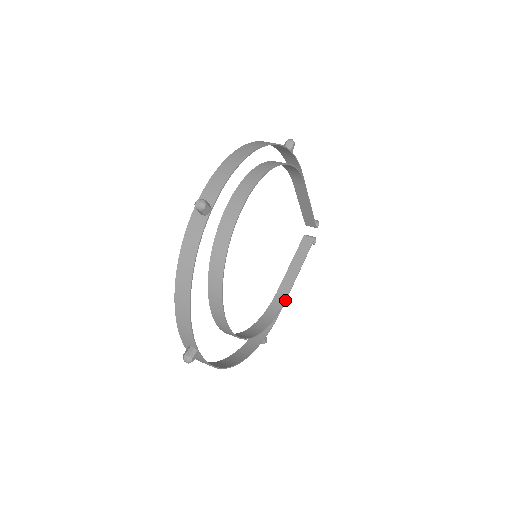
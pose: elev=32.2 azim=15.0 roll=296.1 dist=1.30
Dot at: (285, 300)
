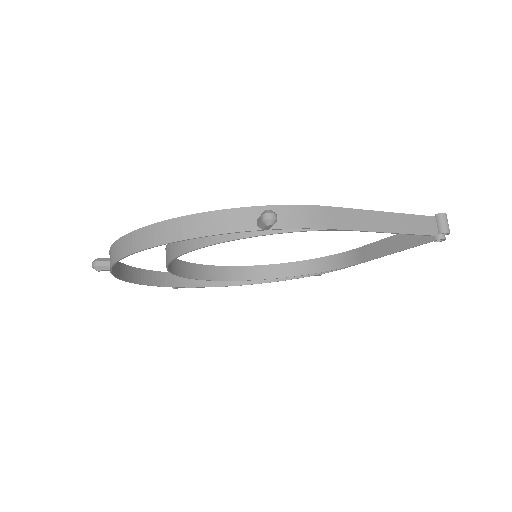
Dot at: (354, 264)
